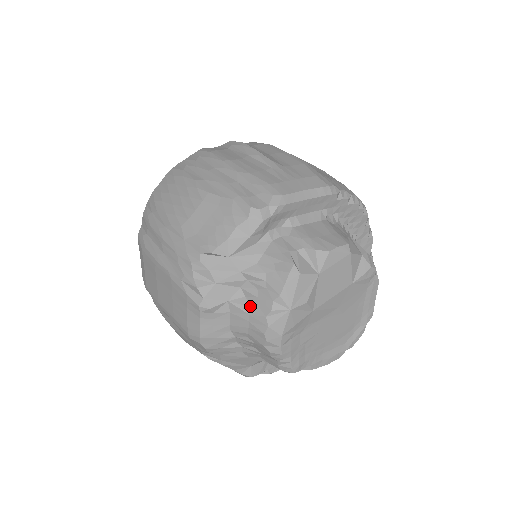
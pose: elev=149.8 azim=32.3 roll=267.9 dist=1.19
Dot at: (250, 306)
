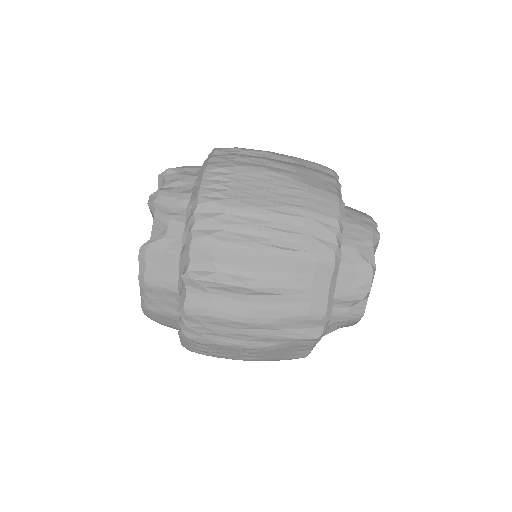
Dot at: occluded
